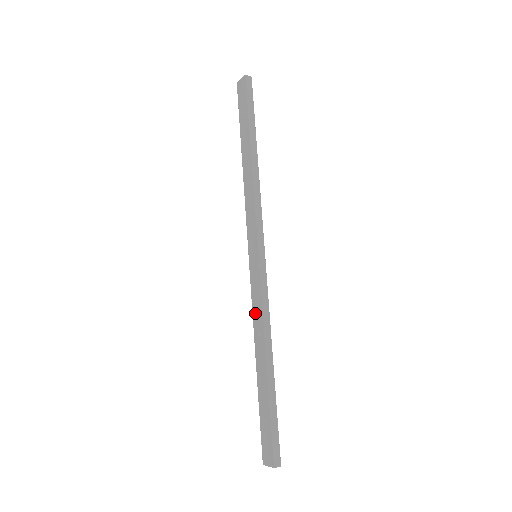
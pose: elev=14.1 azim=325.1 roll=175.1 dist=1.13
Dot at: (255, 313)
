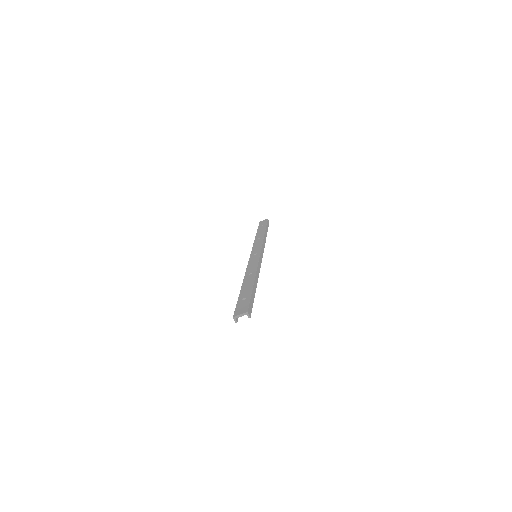
Dot at: (249, 268)
